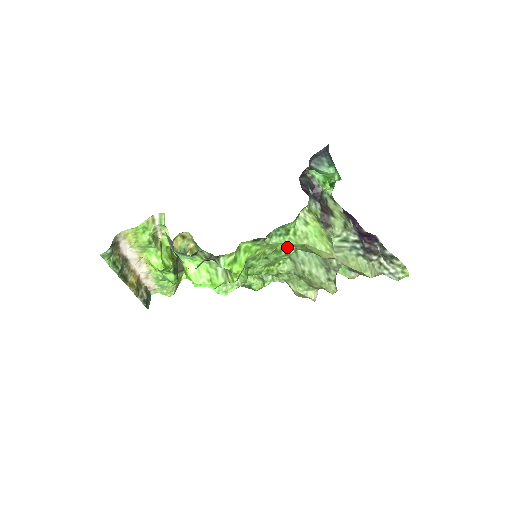
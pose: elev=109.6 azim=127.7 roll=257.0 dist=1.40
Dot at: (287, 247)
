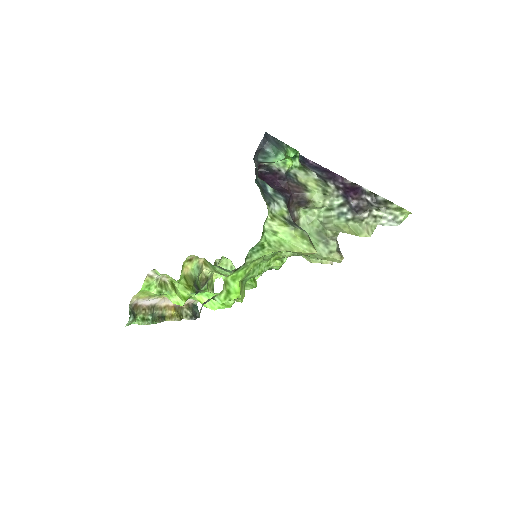
Dot at: occluded
